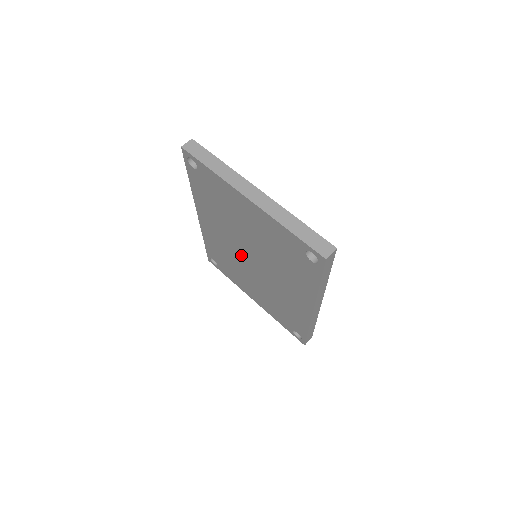
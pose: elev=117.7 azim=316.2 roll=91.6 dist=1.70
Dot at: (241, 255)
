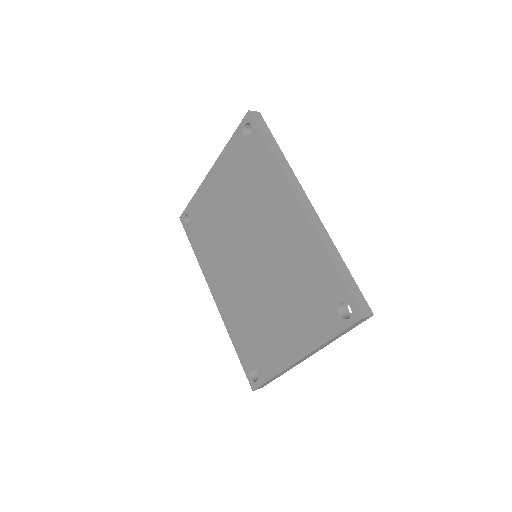
Dot at: (246, 273)
